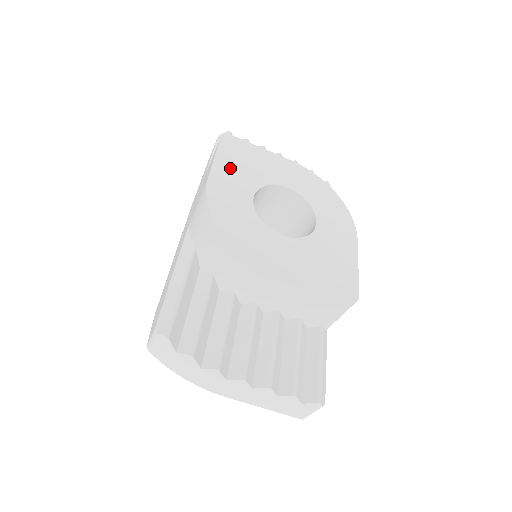
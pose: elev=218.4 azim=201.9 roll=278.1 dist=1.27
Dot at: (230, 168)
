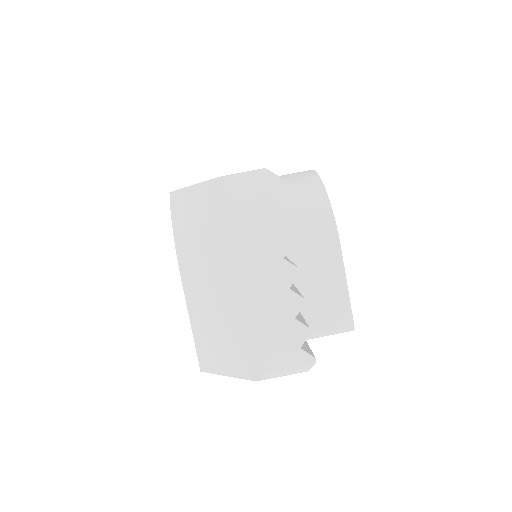
Dot at: occluded
